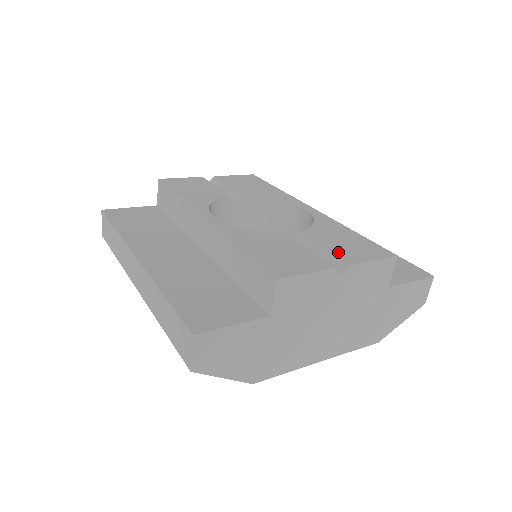
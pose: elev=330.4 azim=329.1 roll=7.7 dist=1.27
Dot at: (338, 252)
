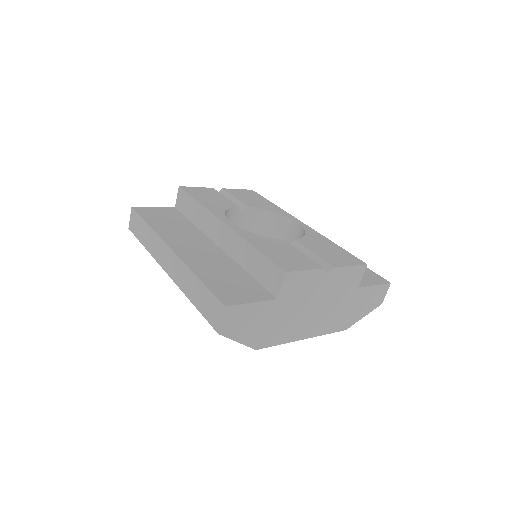
Dot at: (325, 258)
